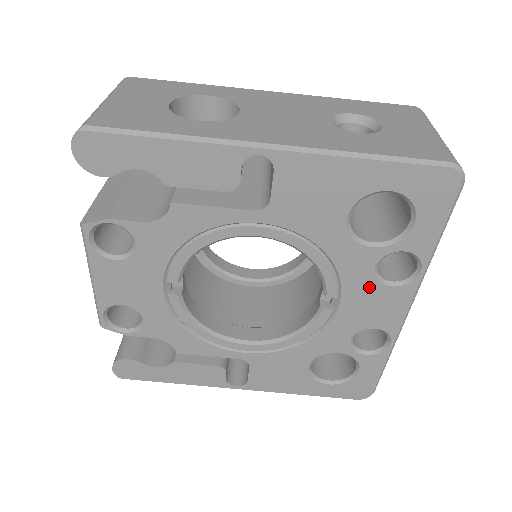
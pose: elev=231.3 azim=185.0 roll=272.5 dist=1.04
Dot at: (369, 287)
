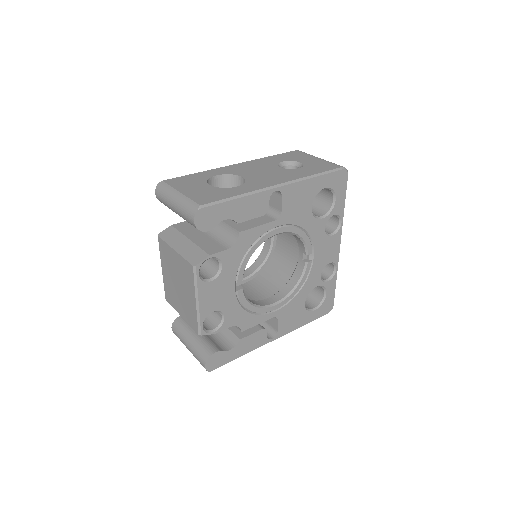
Dot at: (324, 240)
